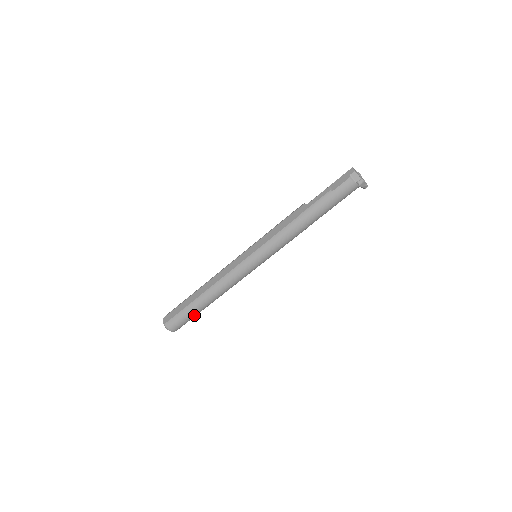
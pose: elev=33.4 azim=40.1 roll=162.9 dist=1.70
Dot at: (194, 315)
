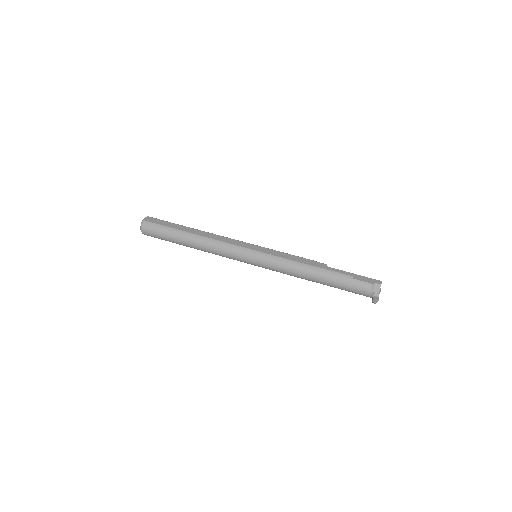
Dot at: (169, 239)
